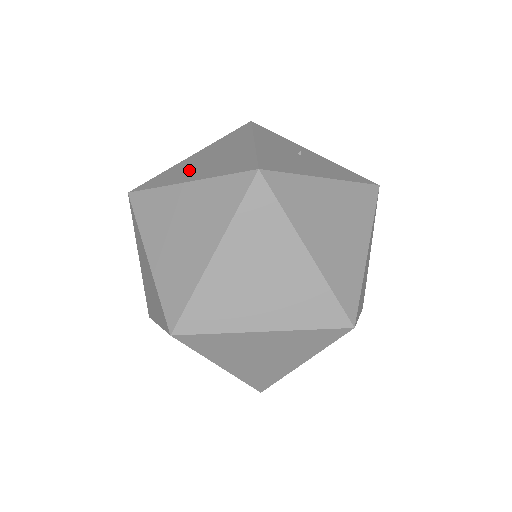
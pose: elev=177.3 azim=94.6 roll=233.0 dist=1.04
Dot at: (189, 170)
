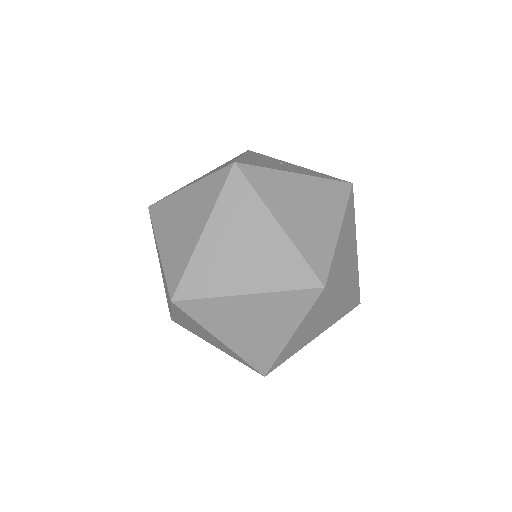
Dot at: (192, 182)
